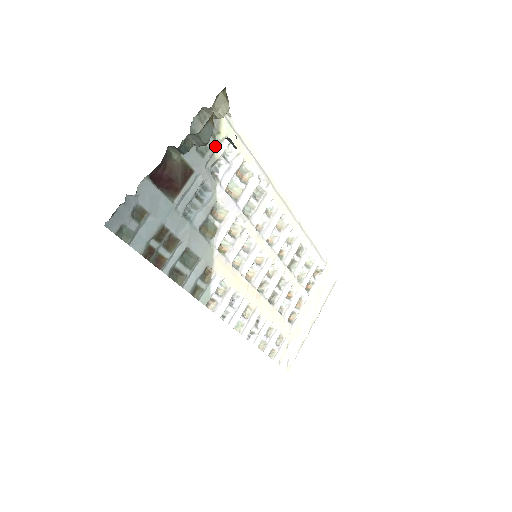
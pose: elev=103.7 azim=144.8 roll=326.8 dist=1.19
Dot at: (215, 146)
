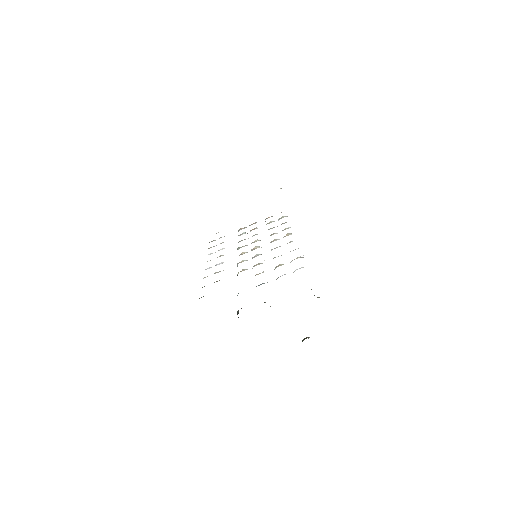
Dot at: occluded
